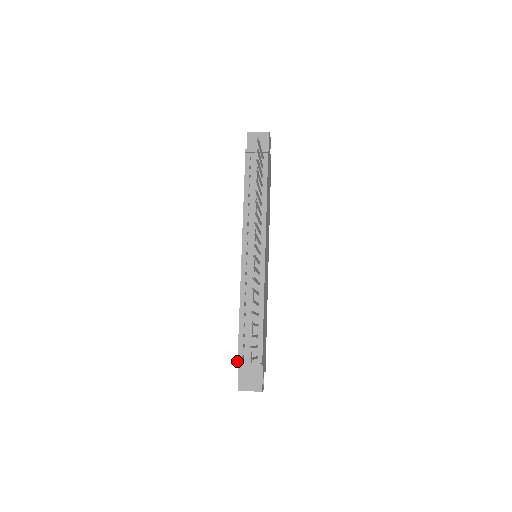
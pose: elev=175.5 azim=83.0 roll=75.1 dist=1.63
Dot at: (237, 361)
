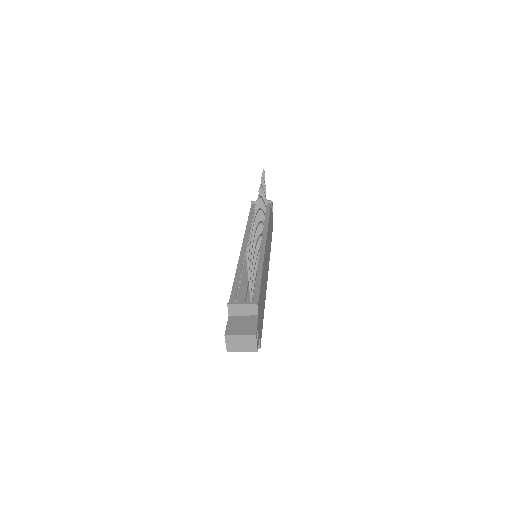
Dot at: (228, 305)
